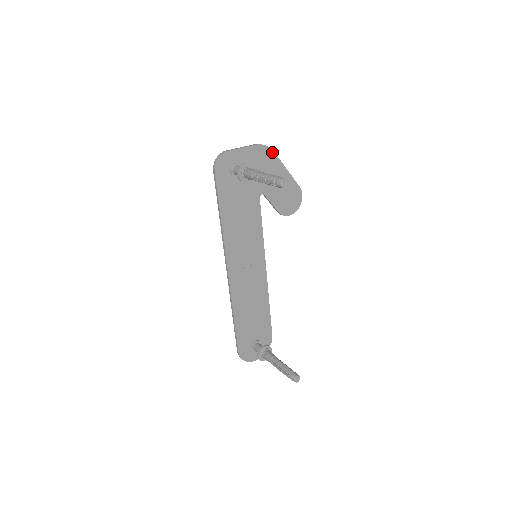
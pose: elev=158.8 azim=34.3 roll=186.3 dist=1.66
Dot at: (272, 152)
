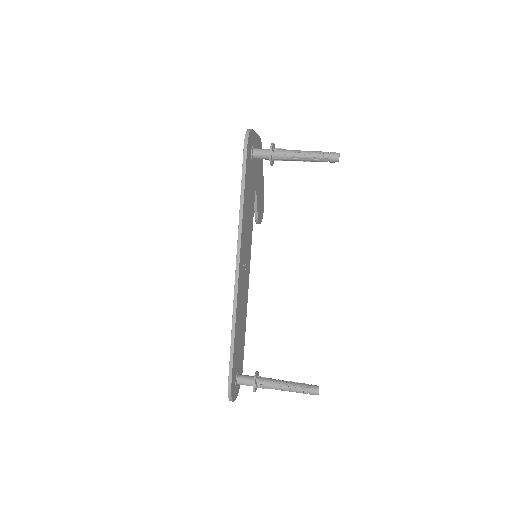
Dot at: occluded
